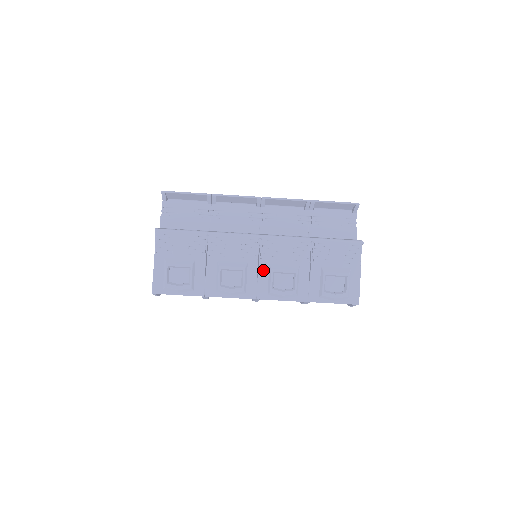
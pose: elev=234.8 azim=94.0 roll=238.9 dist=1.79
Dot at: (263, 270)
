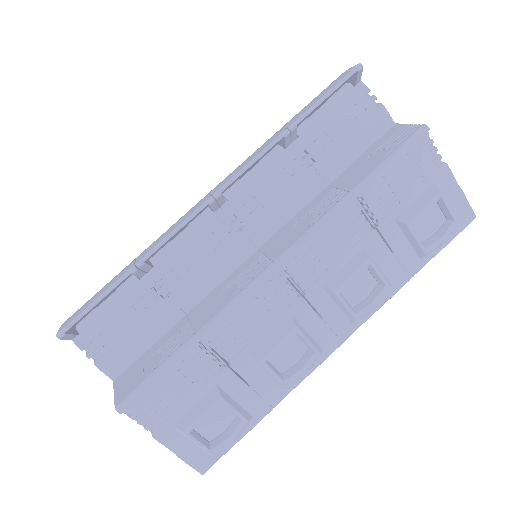
Dot at: (321, 302)
